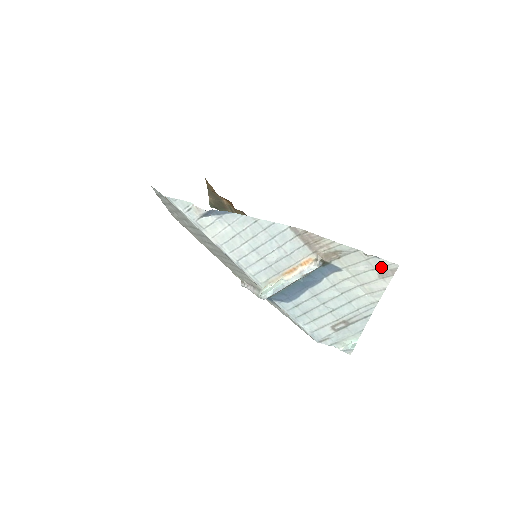
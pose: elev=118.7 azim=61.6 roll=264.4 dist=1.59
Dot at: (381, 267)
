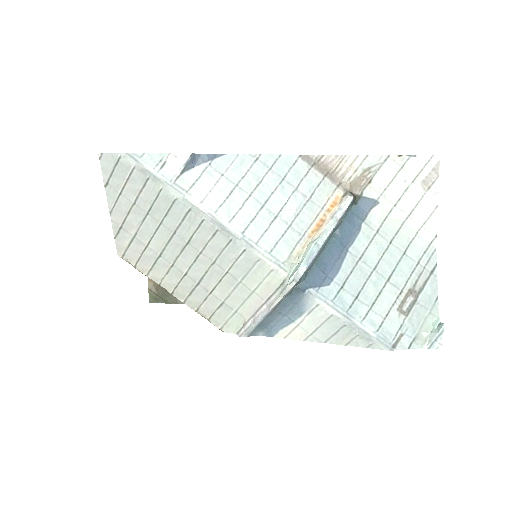
Dot at: (421, 171)
